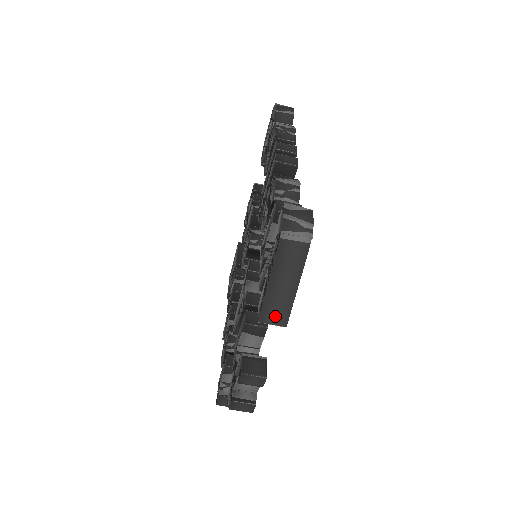
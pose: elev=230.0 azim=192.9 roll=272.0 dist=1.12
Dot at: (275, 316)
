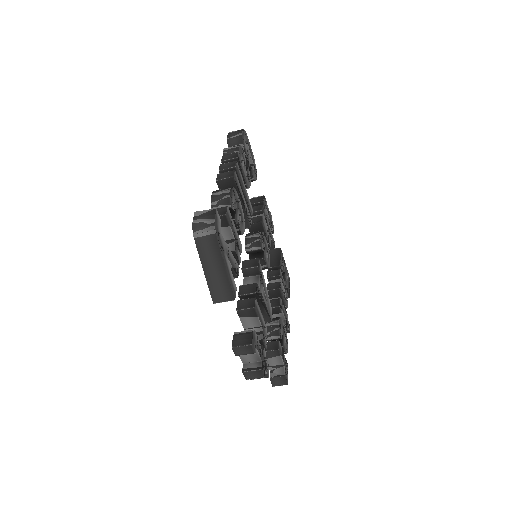
Dot at: (222, 295)
